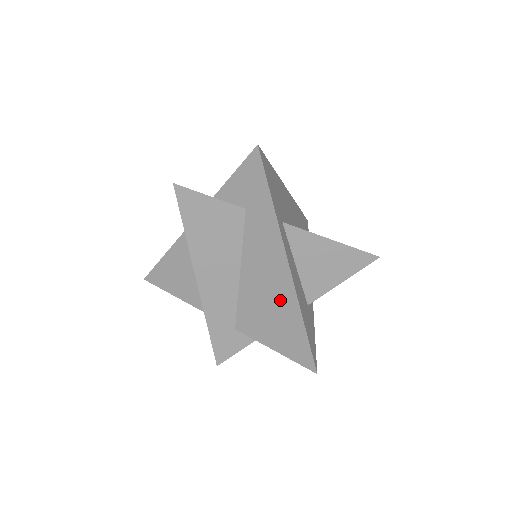
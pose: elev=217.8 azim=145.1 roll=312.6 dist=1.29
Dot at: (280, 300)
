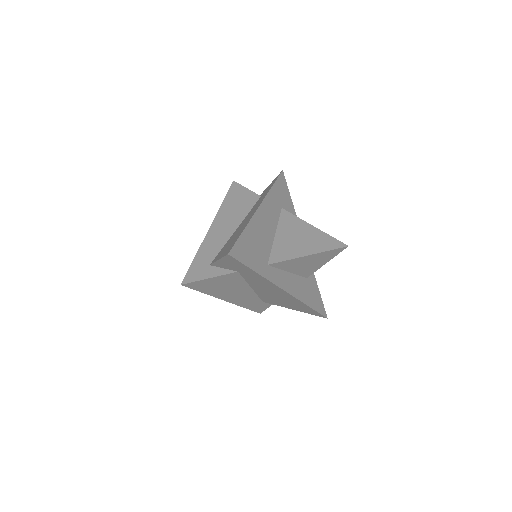
Dot at: (287, 299)
